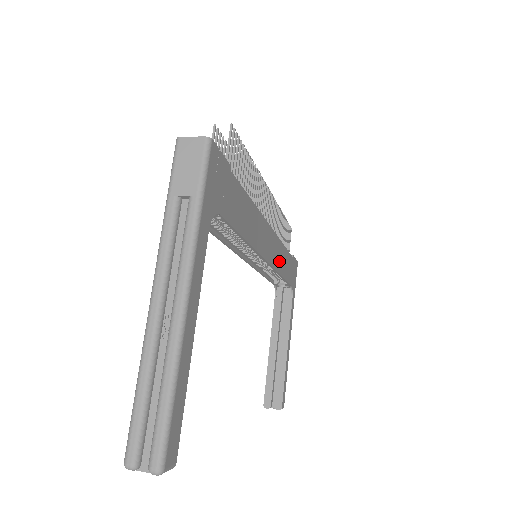
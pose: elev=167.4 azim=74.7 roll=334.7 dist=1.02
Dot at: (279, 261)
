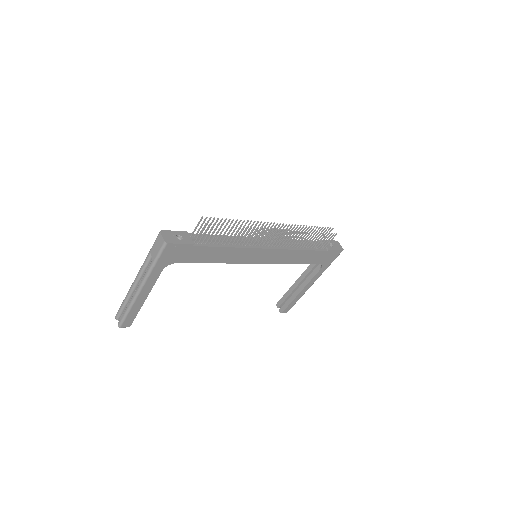
Dot at: (287, 258)
